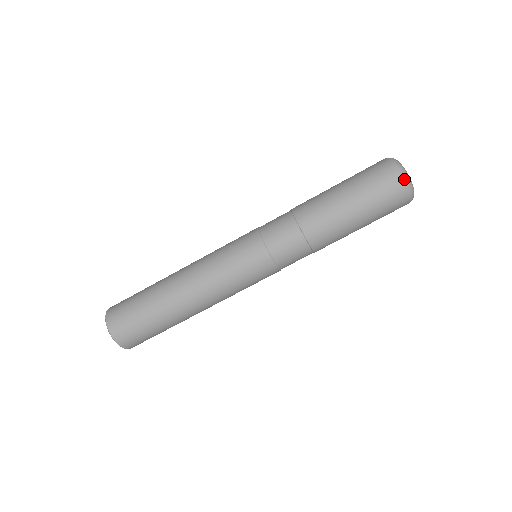
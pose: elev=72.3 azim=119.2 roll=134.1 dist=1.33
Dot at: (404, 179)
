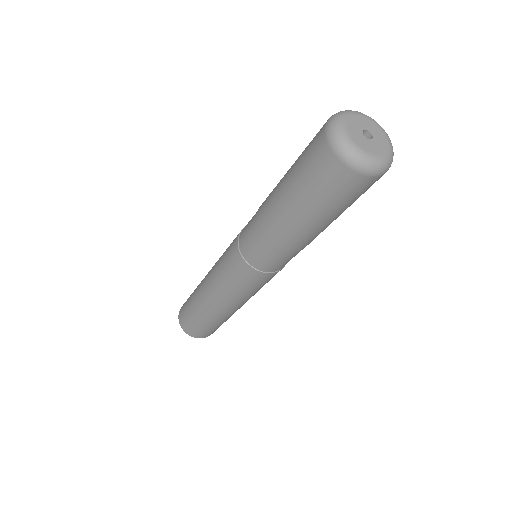
Dot at: (354, 167)
